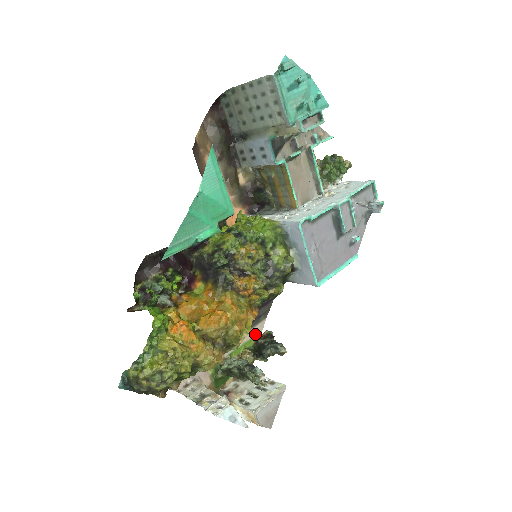
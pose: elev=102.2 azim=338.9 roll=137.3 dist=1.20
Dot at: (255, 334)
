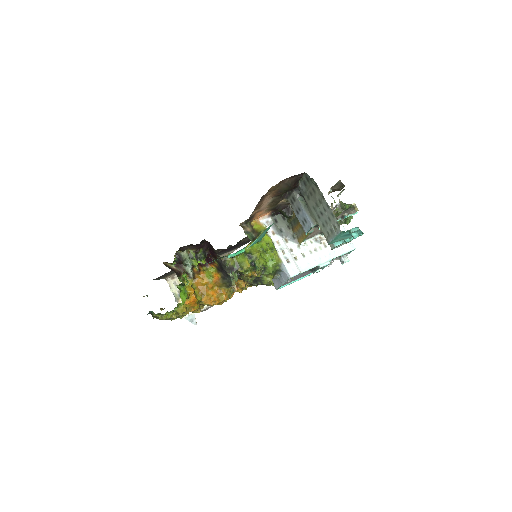
Dot at: (227, 254)
